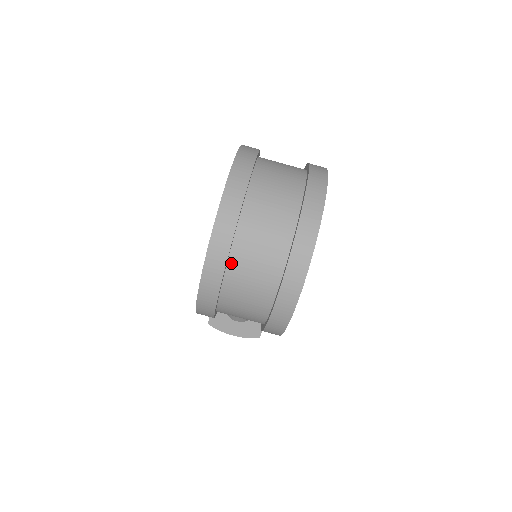
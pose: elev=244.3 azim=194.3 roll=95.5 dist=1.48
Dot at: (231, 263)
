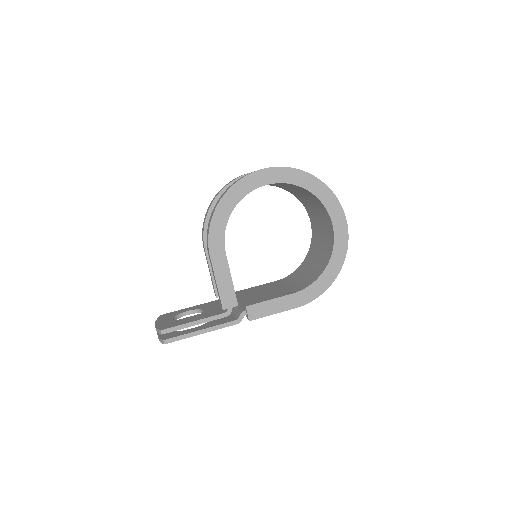
Dot at: occluded
